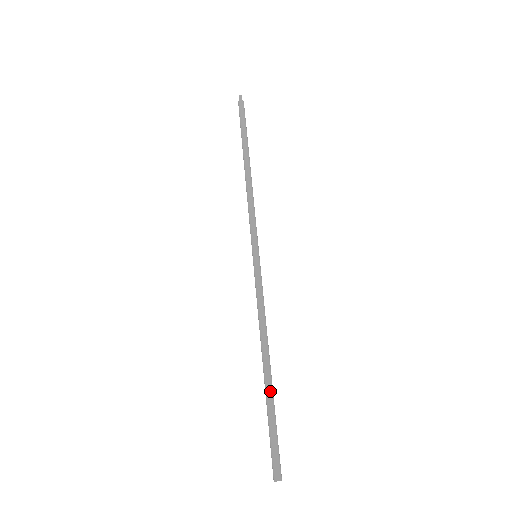
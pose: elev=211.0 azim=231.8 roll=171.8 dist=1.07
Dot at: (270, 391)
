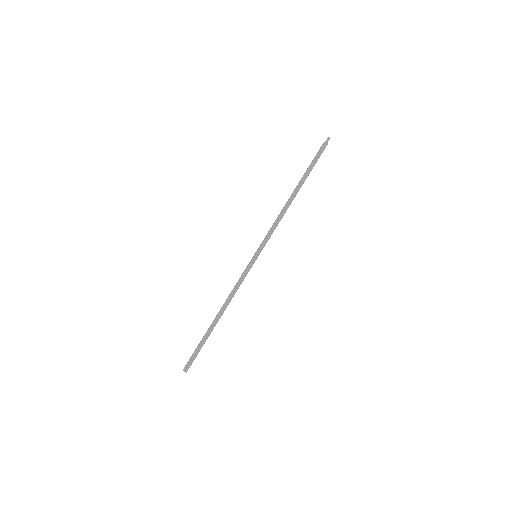
Dot at: (209, 330)
